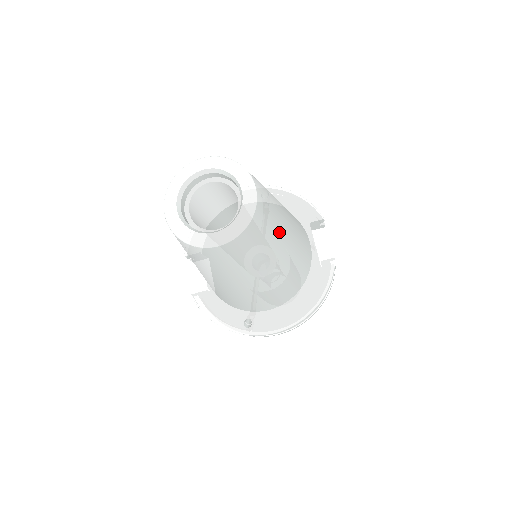
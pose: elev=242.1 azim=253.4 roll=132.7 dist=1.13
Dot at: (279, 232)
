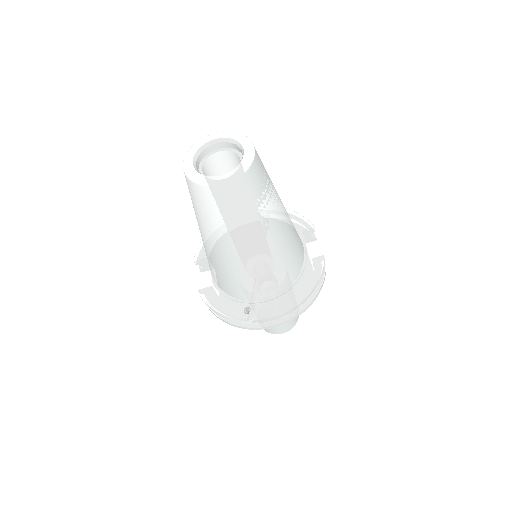
Dot at: (273, 199)
